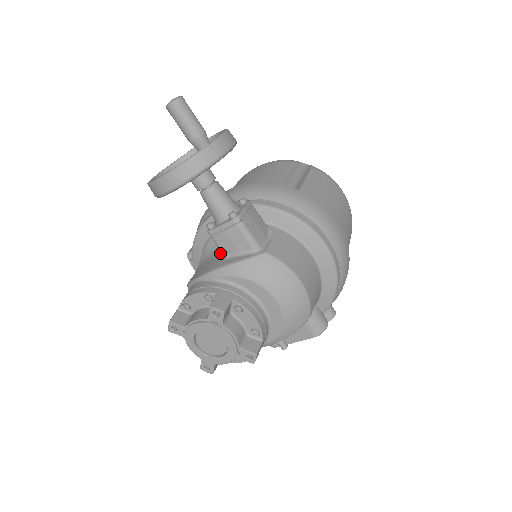
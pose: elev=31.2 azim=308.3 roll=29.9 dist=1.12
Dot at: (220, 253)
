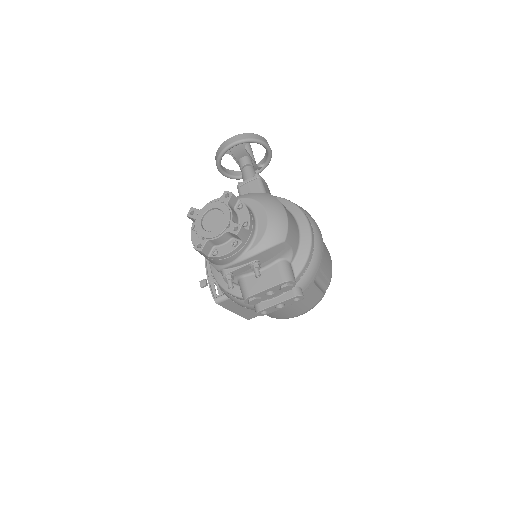
Dot at: occluded
